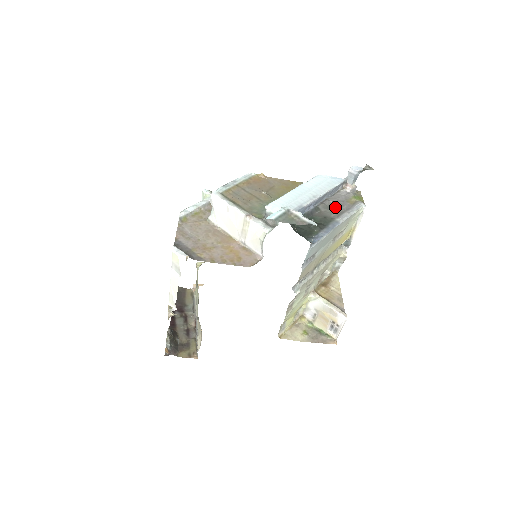
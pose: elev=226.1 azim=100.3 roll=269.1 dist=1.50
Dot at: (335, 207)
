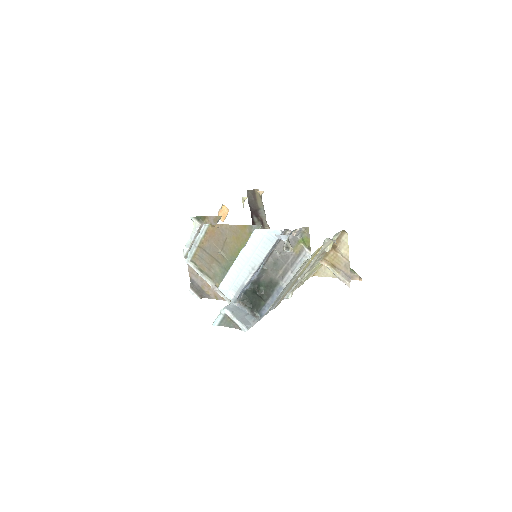
Dot at: (280, 263)
